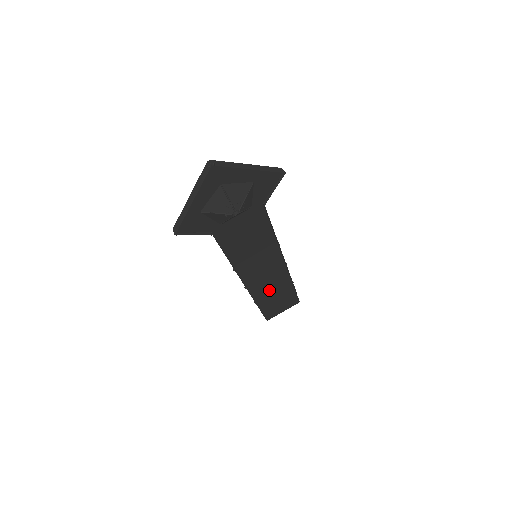
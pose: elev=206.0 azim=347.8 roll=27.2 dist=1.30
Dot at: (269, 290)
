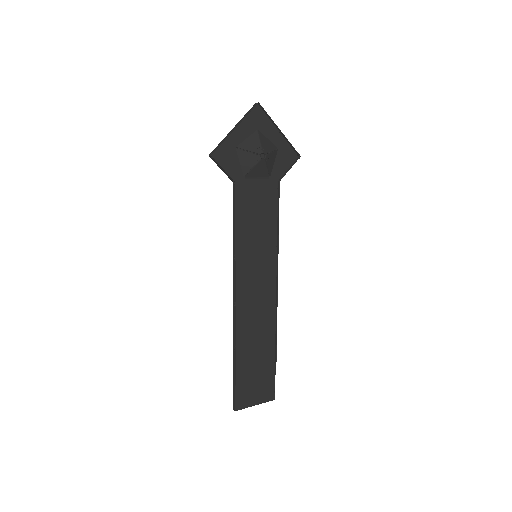
Dot at: (252, 336)
